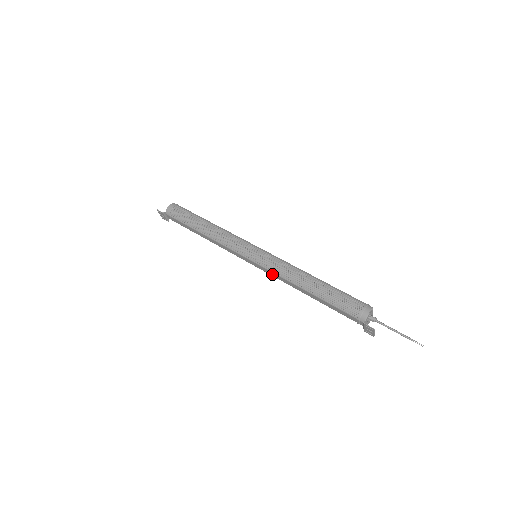
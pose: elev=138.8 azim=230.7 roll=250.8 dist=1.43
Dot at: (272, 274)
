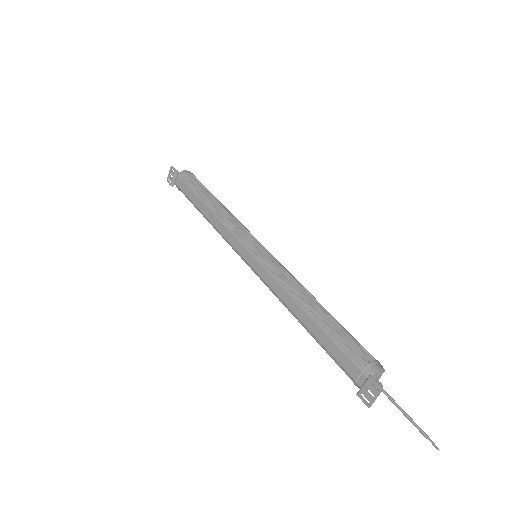
Dot at: (267, 278)
